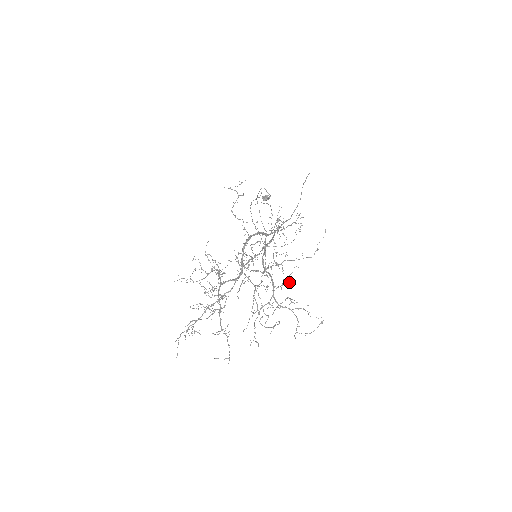
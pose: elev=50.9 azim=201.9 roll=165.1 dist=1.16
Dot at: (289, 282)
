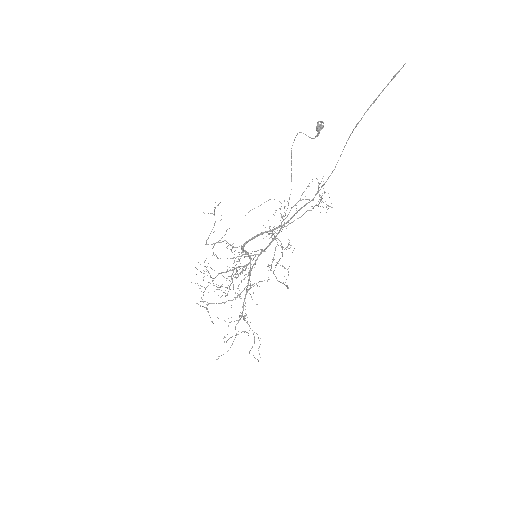
Dot at: occluded
